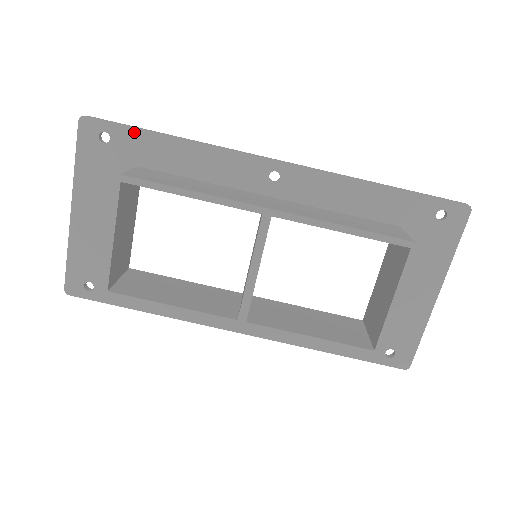
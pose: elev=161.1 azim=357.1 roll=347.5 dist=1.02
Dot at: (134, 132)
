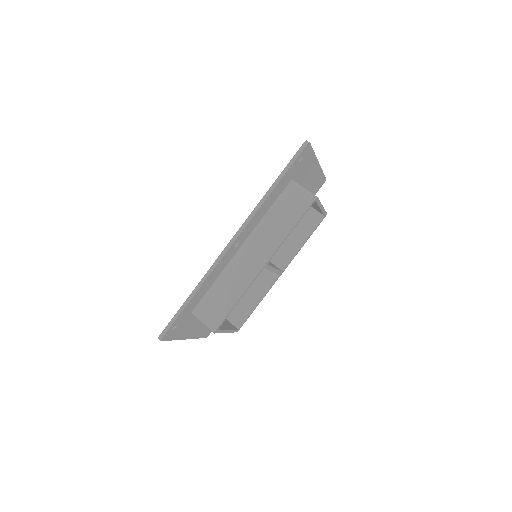
Dot at: (181, 314)
